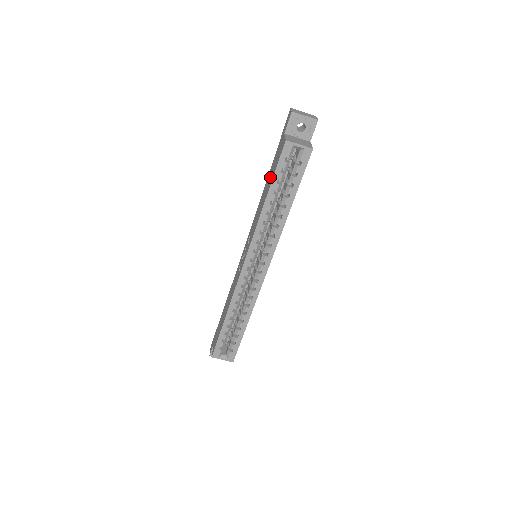
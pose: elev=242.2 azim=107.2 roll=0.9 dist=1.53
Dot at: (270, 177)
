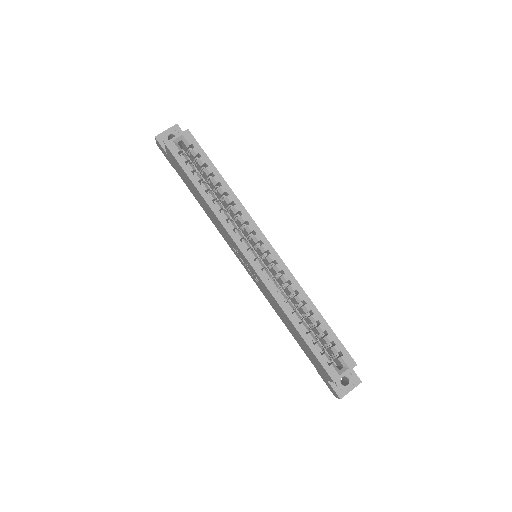
Dot at: (190, 186)
